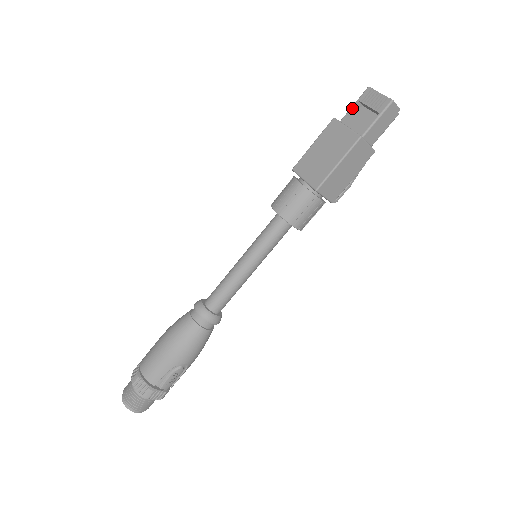
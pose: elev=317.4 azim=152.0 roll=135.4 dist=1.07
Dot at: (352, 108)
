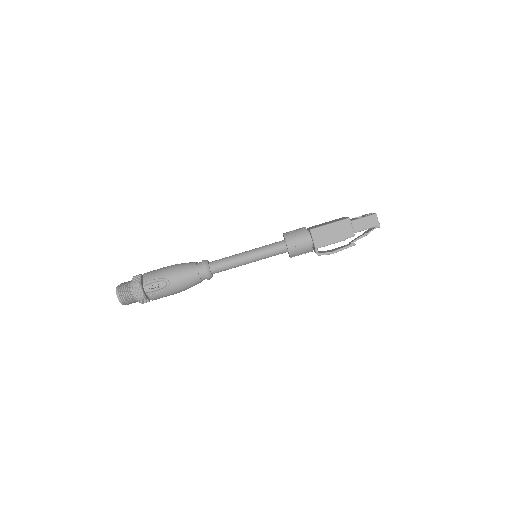
Dot at: (356, 217)
